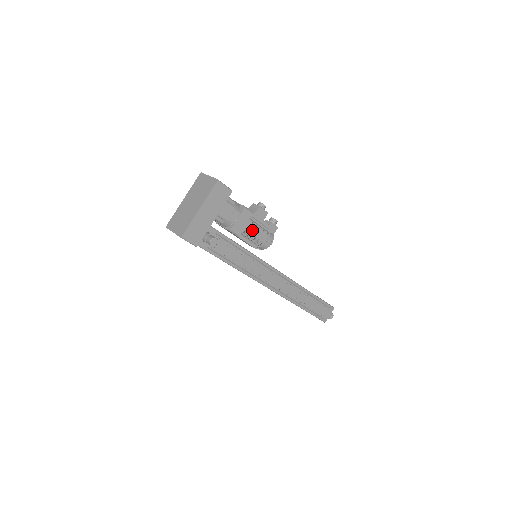
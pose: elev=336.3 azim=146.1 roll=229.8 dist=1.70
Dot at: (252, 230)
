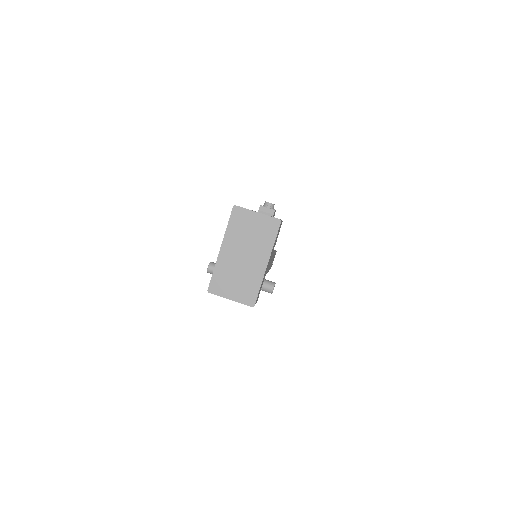
Dot at: occluded
